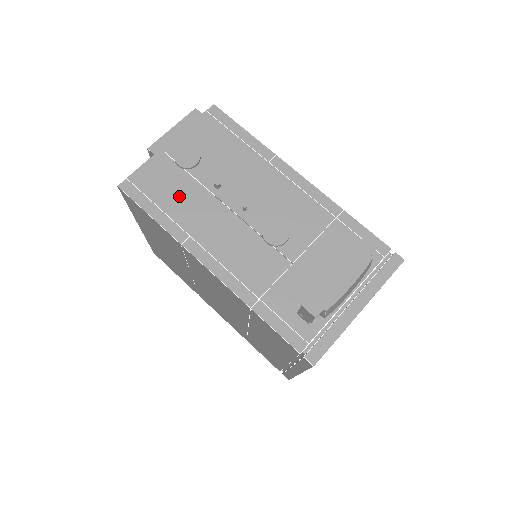
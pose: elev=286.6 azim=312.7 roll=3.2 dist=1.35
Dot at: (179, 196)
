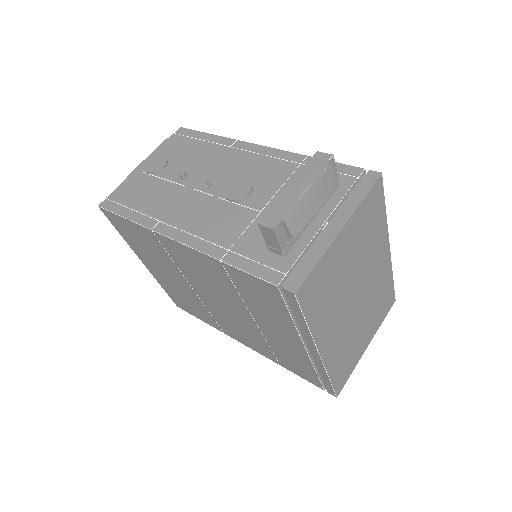
Dot at: (150, 196)
